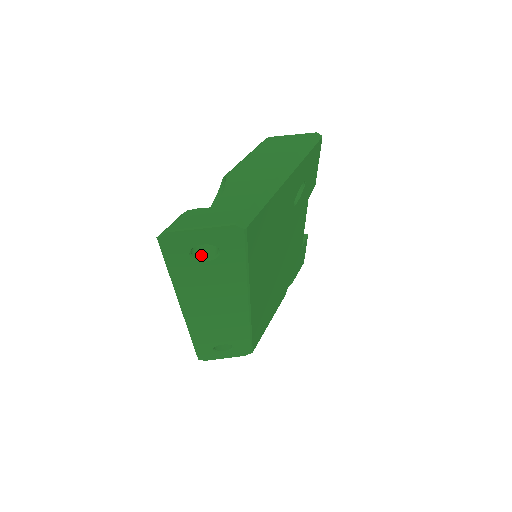
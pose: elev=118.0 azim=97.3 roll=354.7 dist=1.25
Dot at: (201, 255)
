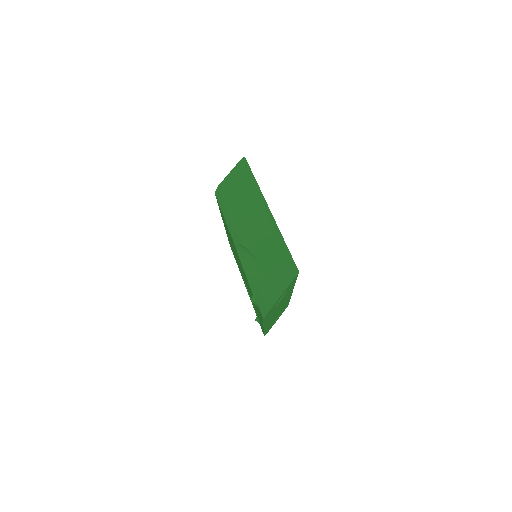
Dot at: occluded
